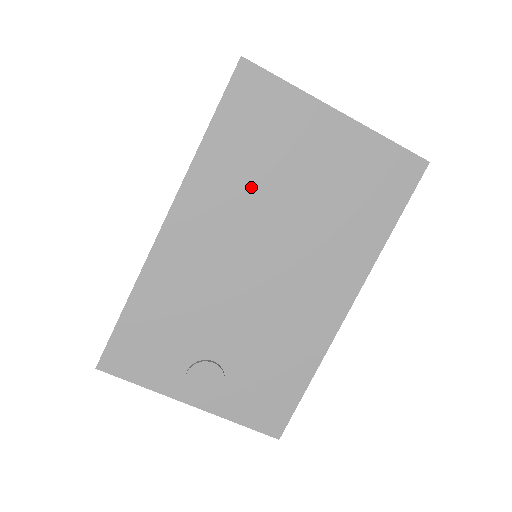
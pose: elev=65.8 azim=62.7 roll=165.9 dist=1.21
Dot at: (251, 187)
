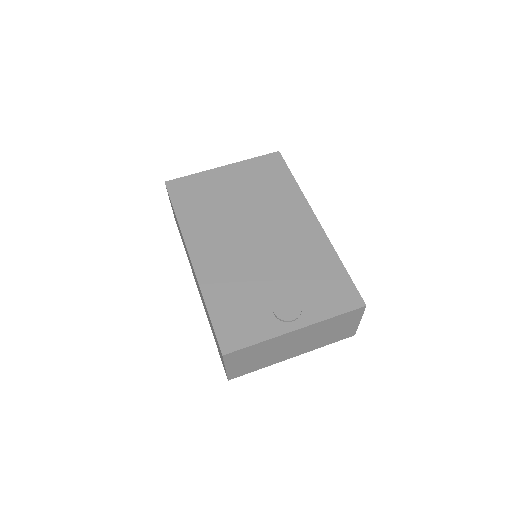
Dot at: (216, 215)
